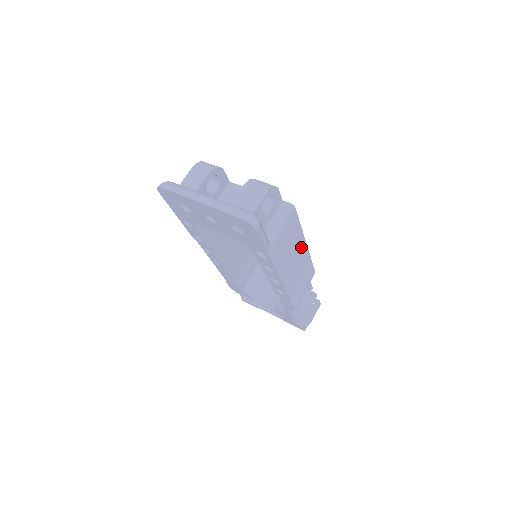
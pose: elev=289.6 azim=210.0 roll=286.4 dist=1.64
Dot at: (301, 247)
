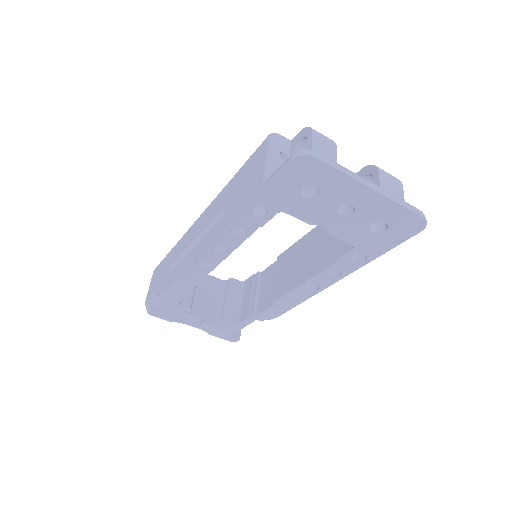
Dot at: occluded
